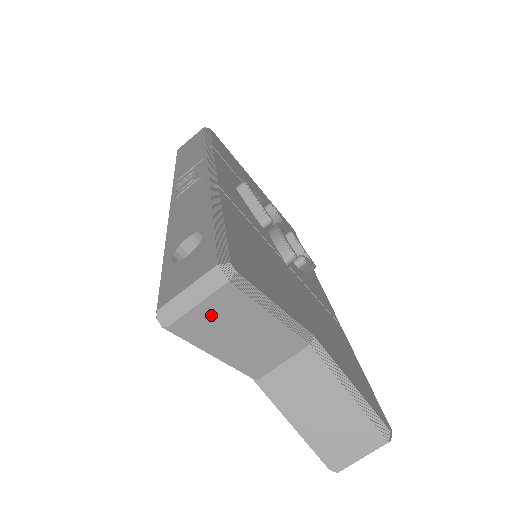
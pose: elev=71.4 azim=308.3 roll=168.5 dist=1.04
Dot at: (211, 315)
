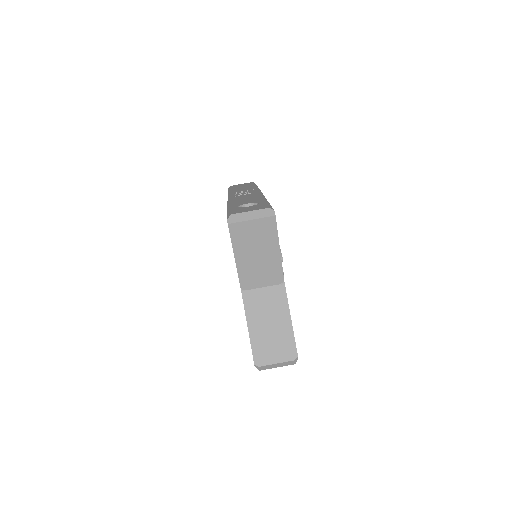
Dot at: (253, 230)
